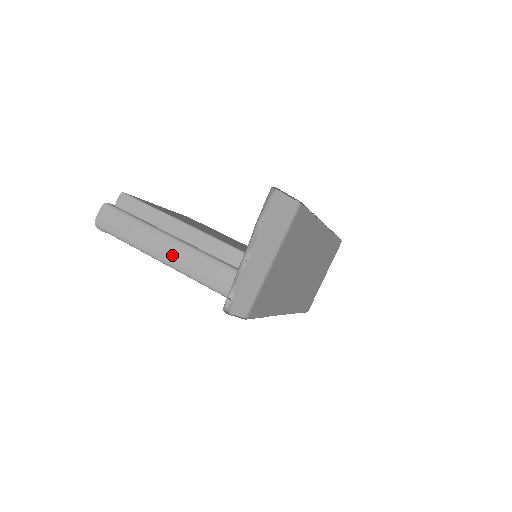
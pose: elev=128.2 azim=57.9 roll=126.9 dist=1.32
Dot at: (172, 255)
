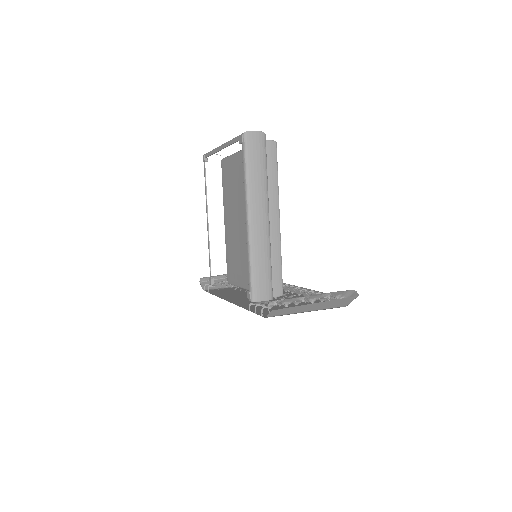
Dot at: (258, 219)
